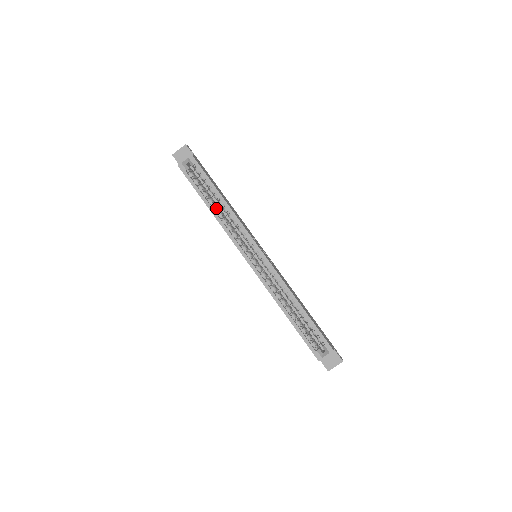
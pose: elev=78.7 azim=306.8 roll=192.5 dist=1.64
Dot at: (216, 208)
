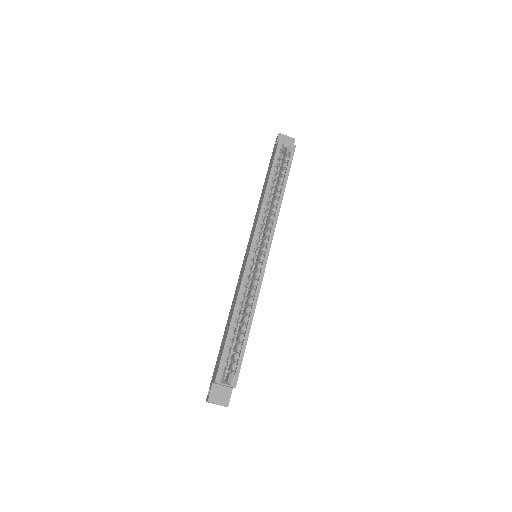
Dot at: (271, 193)
